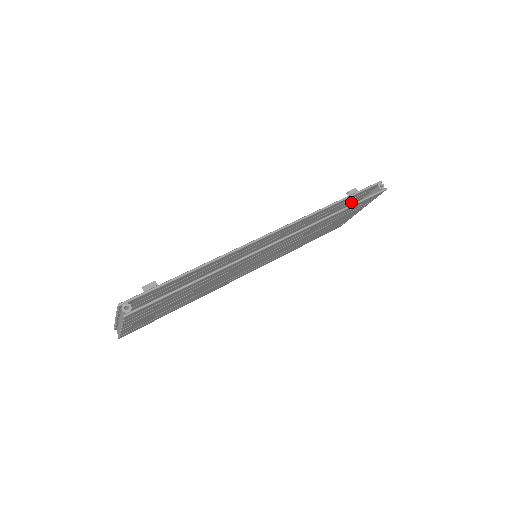
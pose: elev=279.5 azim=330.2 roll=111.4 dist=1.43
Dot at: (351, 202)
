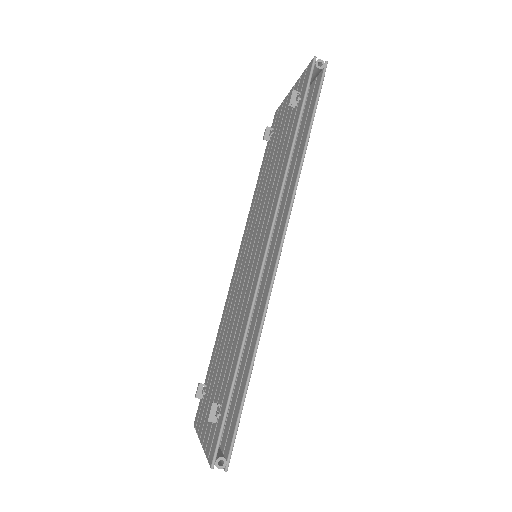
Dot at: occluded
